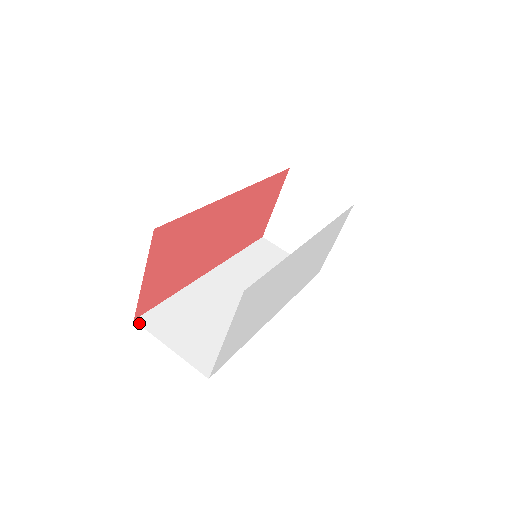
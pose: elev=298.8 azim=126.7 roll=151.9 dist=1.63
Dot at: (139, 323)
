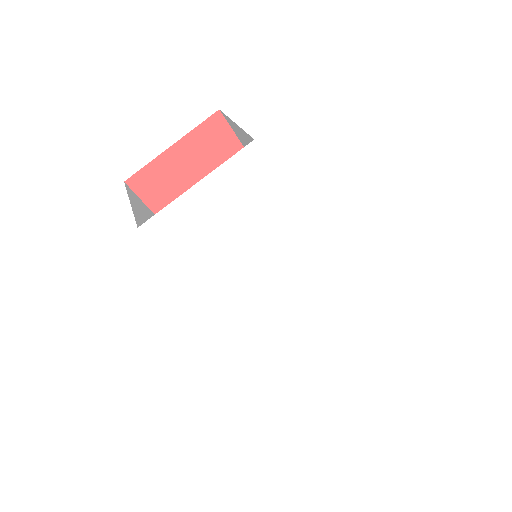
Dot at: (126, 185)
